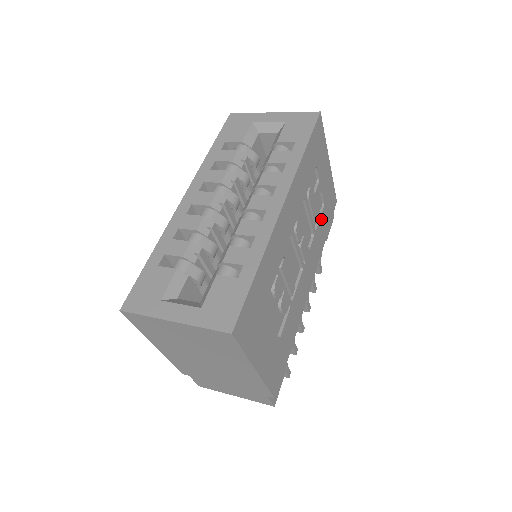
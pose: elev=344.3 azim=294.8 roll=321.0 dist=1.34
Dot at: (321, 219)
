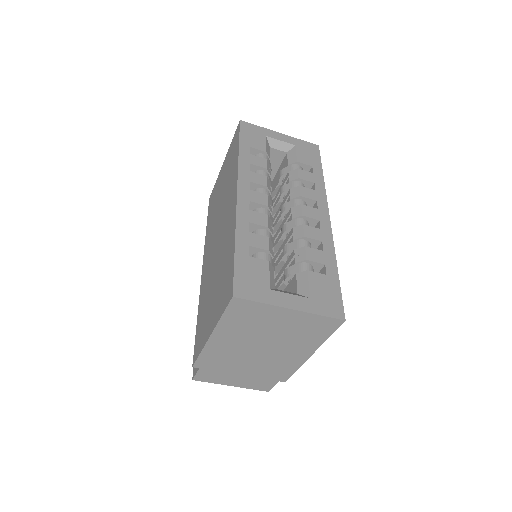
Dot at: occluded
